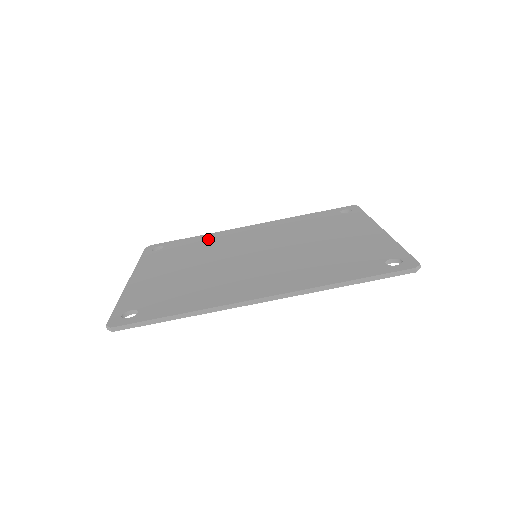
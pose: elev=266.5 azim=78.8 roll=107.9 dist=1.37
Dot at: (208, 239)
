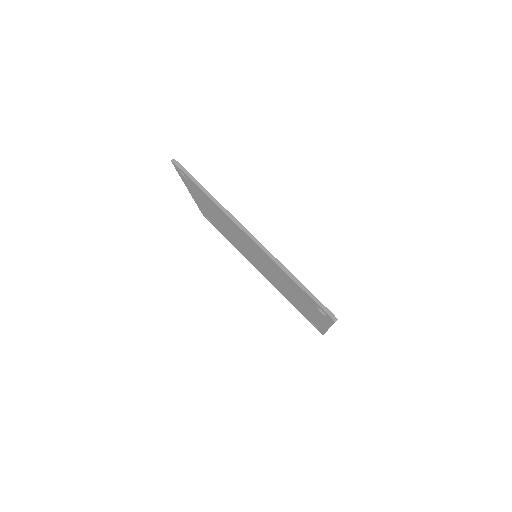
Dot at: occluded
